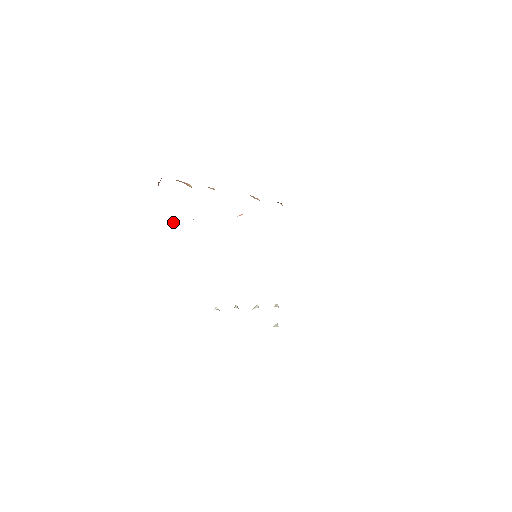
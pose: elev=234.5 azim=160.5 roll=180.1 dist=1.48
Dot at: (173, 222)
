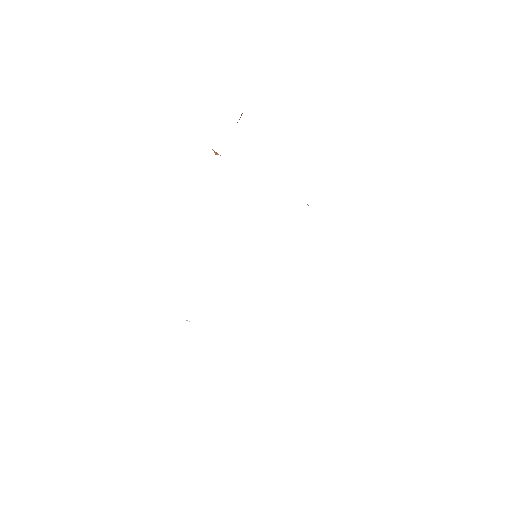
Dot at: occluded
